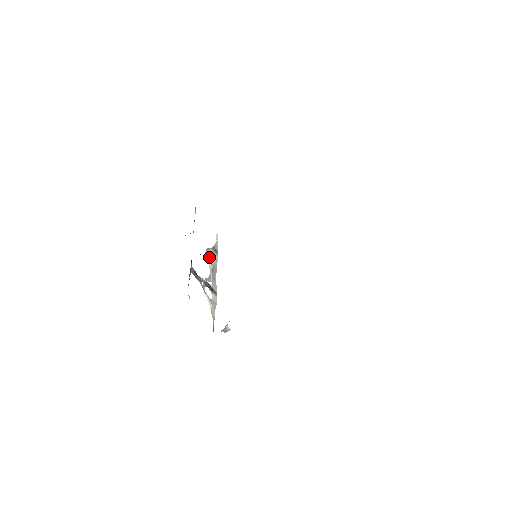
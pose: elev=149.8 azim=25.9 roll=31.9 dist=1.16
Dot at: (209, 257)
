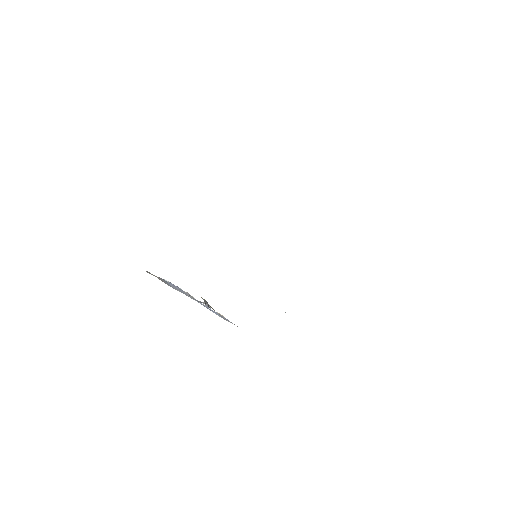
Dot at: (178, 288)
